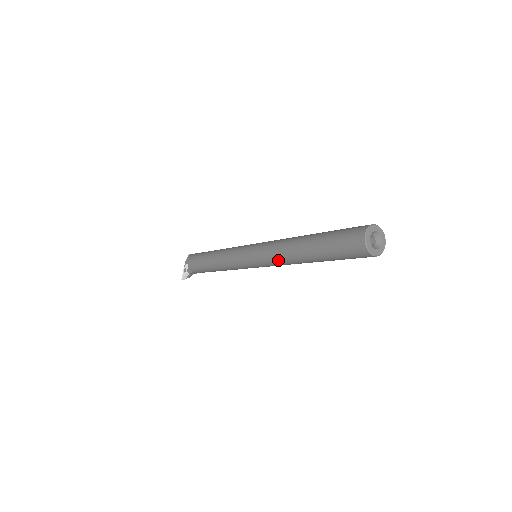
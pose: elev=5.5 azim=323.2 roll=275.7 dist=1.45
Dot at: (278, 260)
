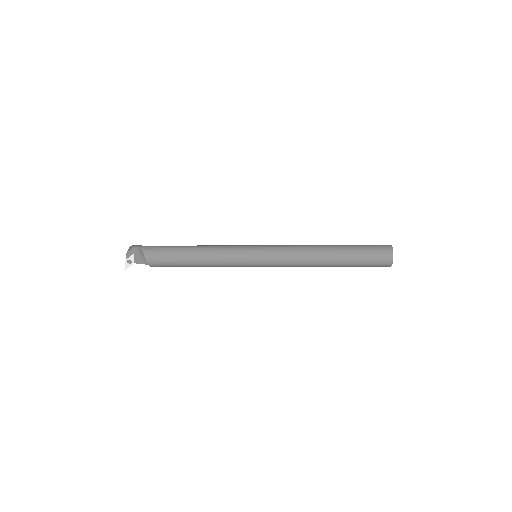
Dot at: occluded
